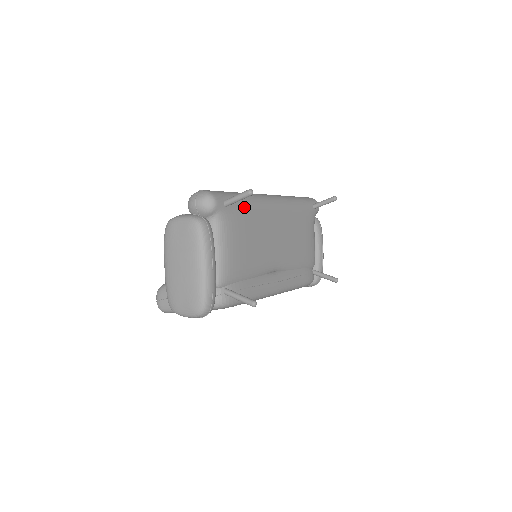
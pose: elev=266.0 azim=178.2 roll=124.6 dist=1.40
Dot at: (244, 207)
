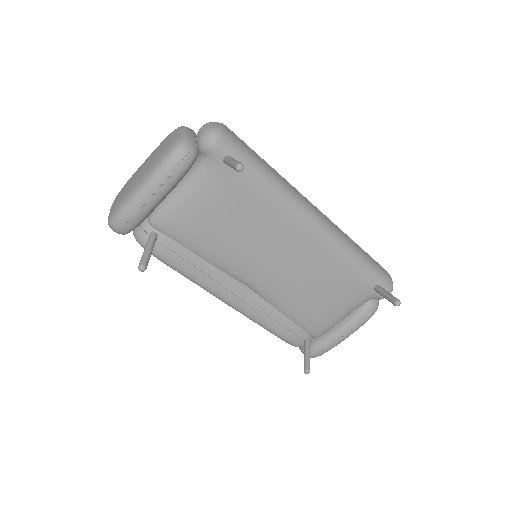
Dot at: (254, 188)
